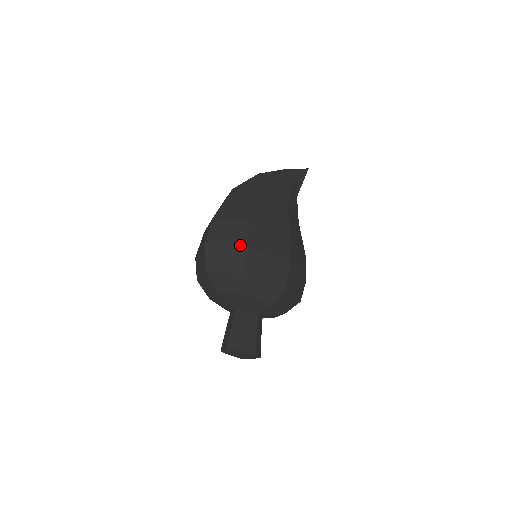
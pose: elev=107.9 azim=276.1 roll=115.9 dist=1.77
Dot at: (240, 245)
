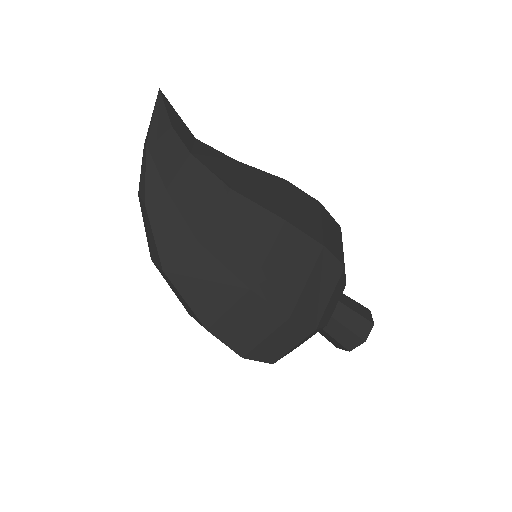
Dot at: (280, 323)
